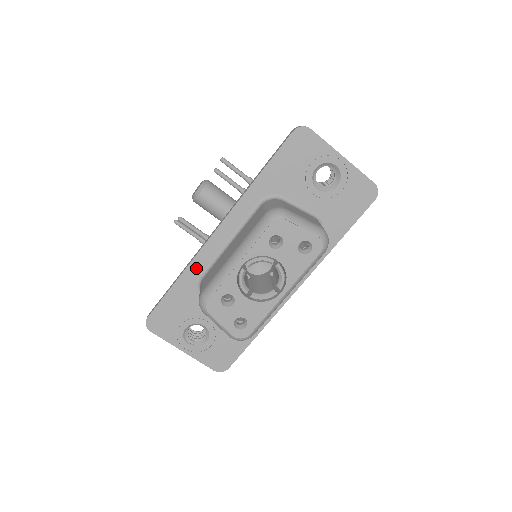
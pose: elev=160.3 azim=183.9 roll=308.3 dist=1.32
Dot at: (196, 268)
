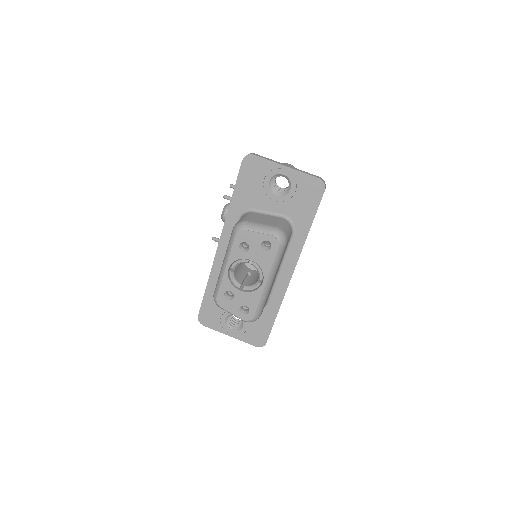
Dot at: (216, 275)
